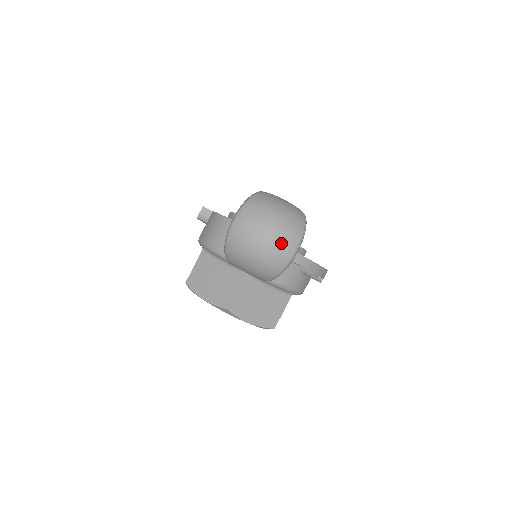
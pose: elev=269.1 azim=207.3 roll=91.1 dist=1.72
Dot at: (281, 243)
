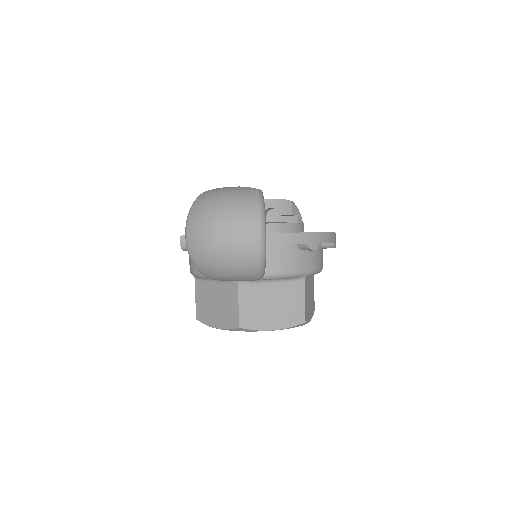
Dot at: (240, 234)
